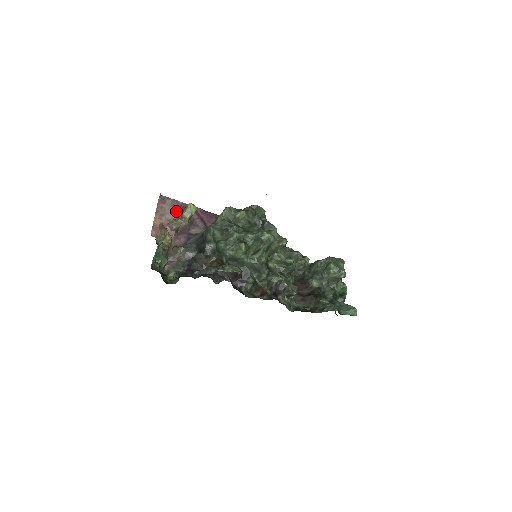
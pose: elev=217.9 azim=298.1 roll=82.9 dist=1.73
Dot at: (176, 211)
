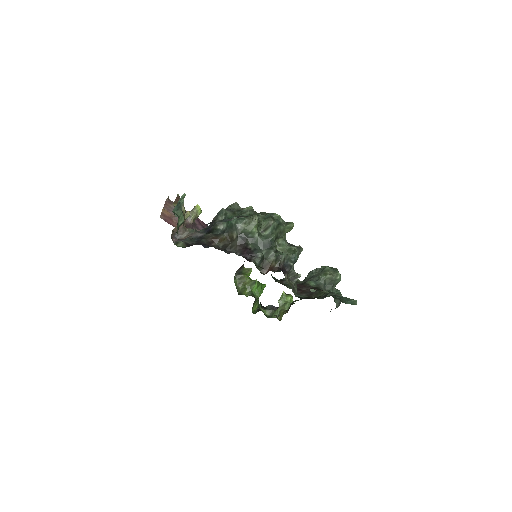
Dot at: occluded
